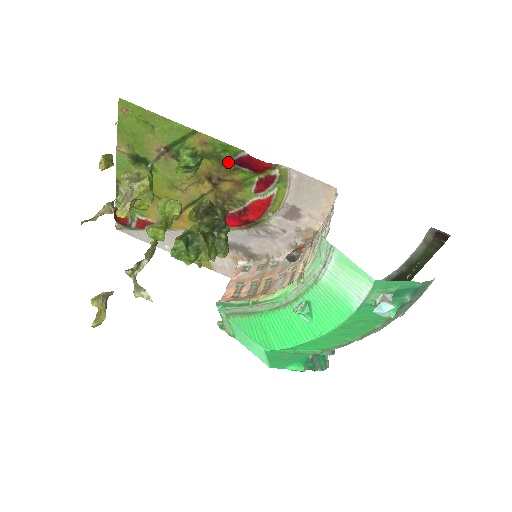
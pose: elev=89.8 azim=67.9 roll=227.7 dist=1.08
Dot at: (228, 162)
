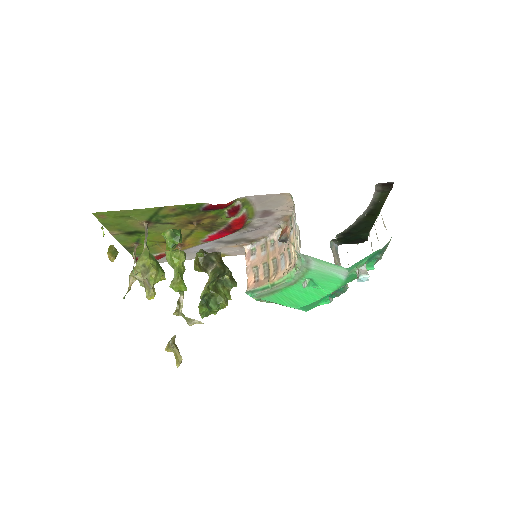
Dot at: (198, 211)
